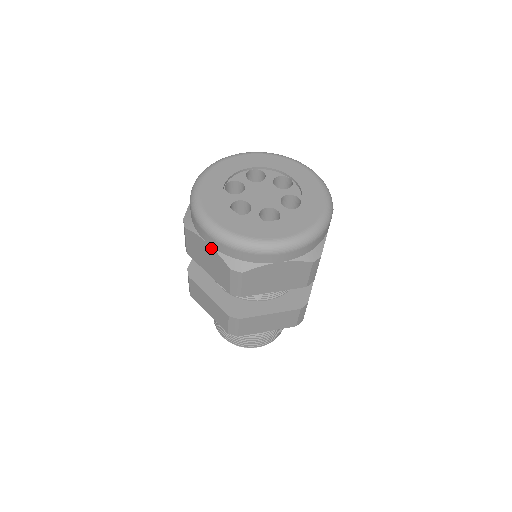
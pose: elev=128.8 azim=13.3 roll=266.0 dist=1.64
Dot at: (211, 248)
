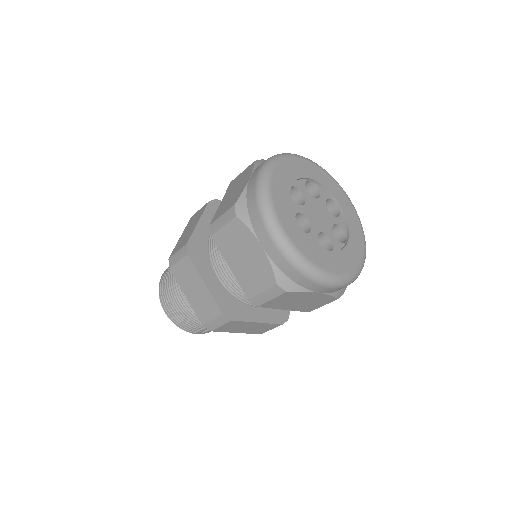
Dot at: (247, 183)
